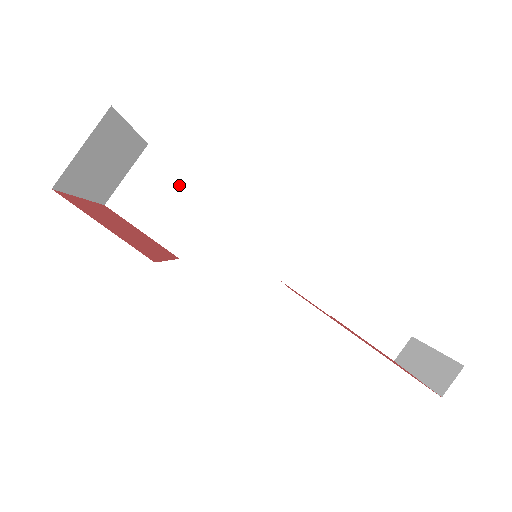
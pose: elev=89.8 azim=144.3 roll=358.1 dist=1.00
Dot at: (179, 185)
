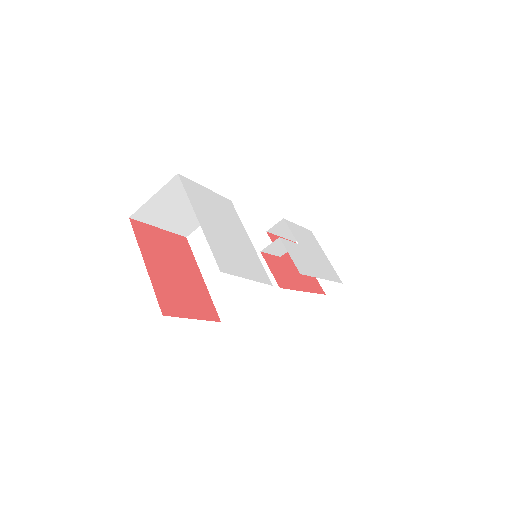
Dot at: occluded
